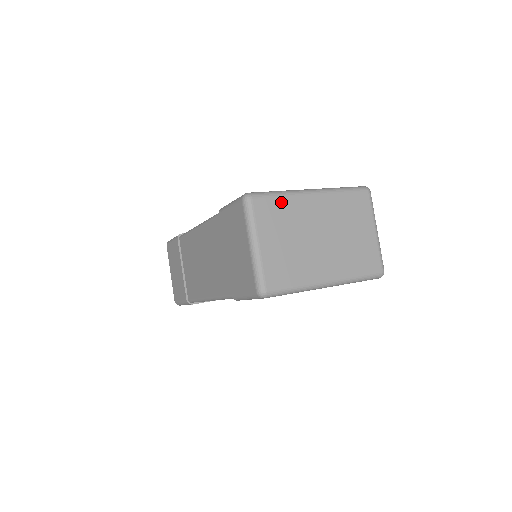
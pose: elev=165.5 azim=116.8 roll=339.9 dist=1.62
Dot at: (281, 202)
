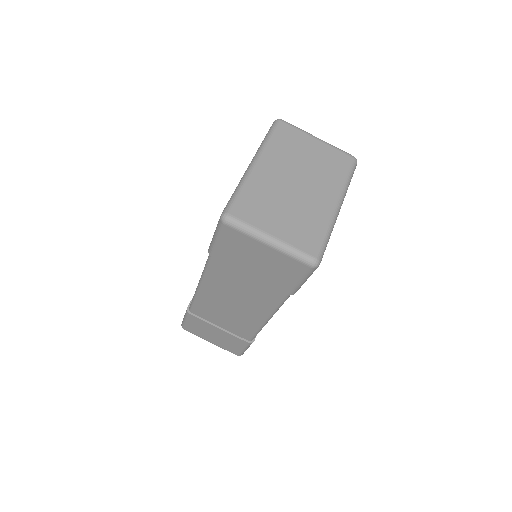
Dot at: (247, 194)
